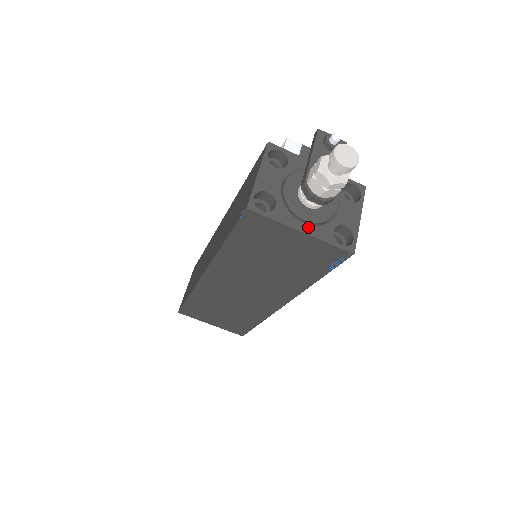
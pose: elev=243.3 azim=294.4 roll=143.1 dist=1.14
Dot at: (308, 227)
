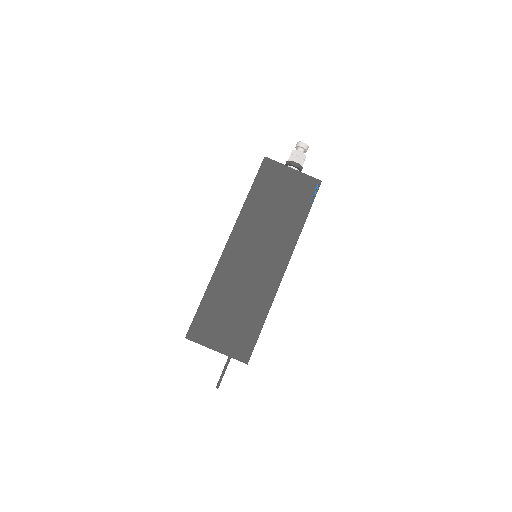
Dot at: (295, 171)
